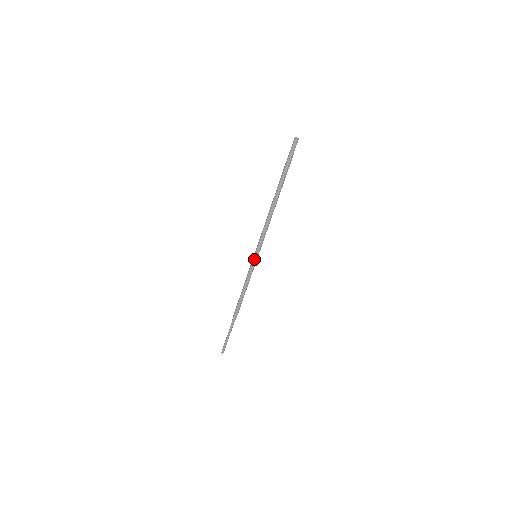
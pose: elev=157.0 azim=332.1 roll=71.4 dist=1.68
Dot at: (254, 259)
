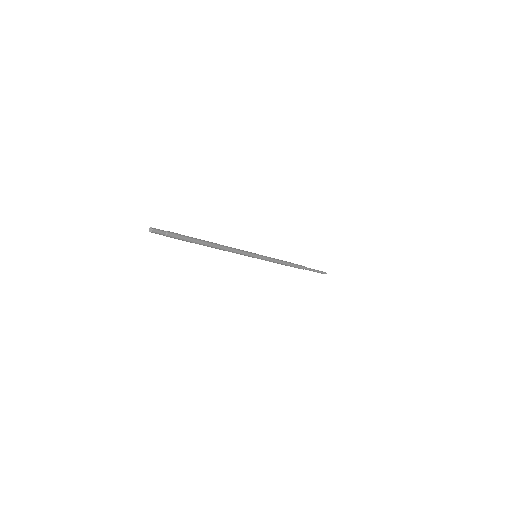
Dot at: (259, 258)
